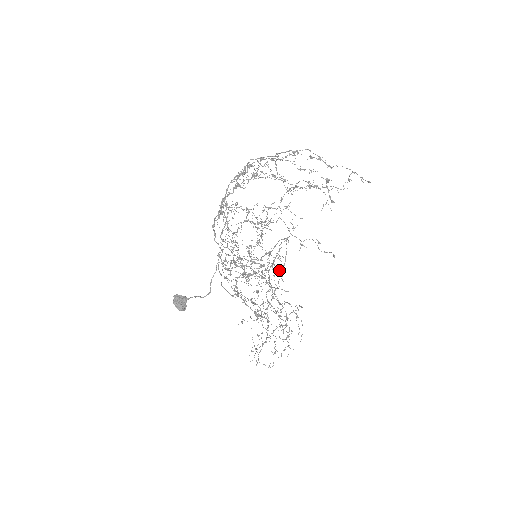
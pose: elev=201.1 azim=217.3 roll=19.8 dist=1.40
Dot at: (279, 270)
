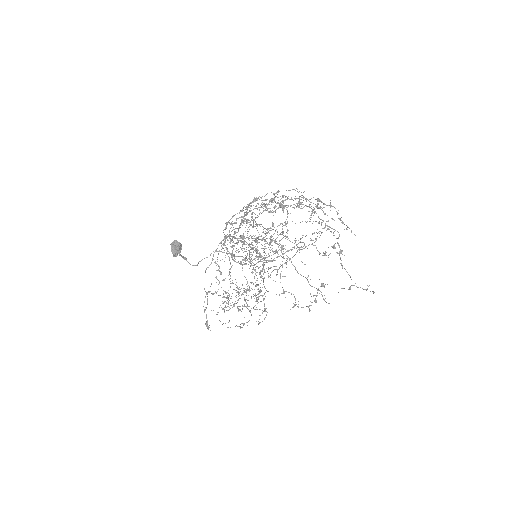
Dot at: occluded
